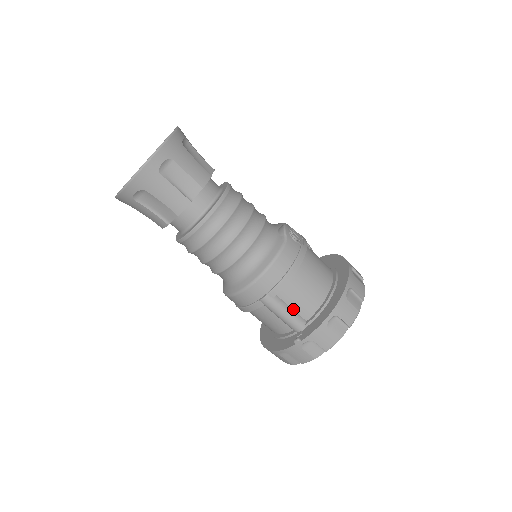
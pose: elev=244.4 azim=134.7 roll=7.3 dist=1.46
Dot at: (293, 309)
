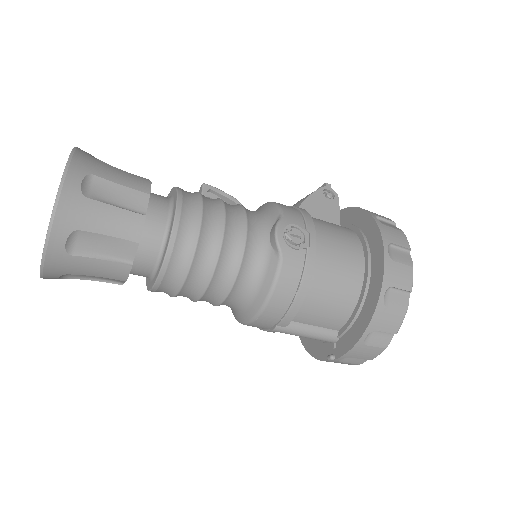
Dot at: (317, 326)
